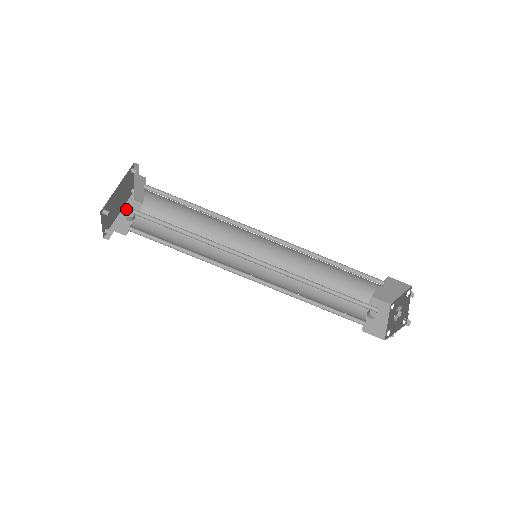
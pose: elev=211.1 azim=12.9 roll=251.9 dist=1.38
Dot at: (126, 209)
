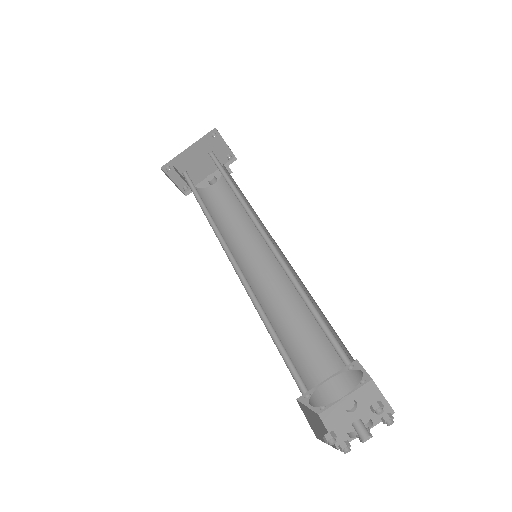
Dot at: (217, 173)
